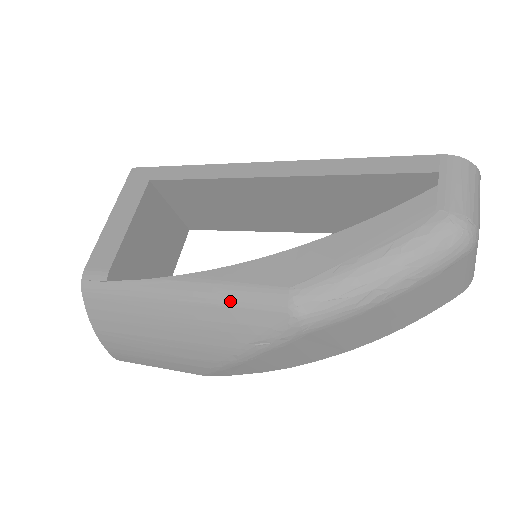
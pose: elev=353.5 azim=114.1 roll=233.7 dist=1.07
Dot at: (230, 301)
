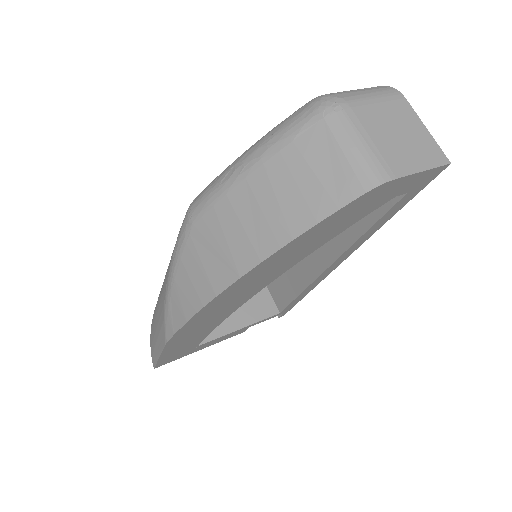
Dot at: occluded
